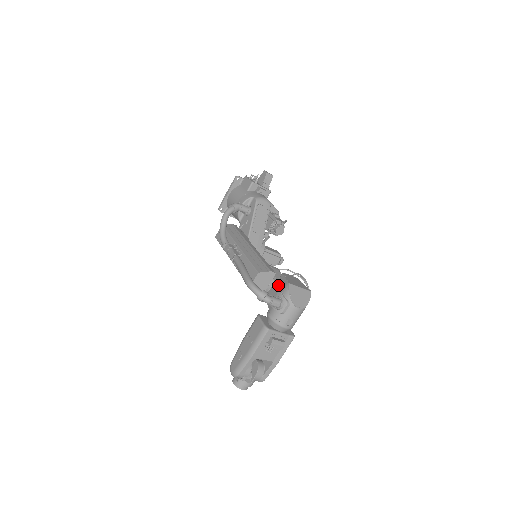
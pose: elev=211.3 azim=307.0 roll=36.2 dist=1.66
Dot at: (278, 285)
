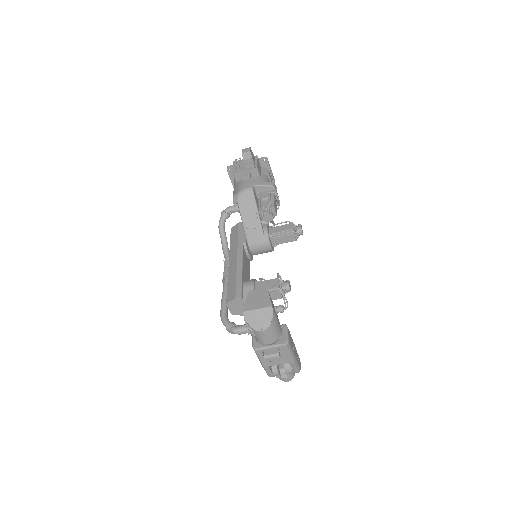
Dot at: occluded
